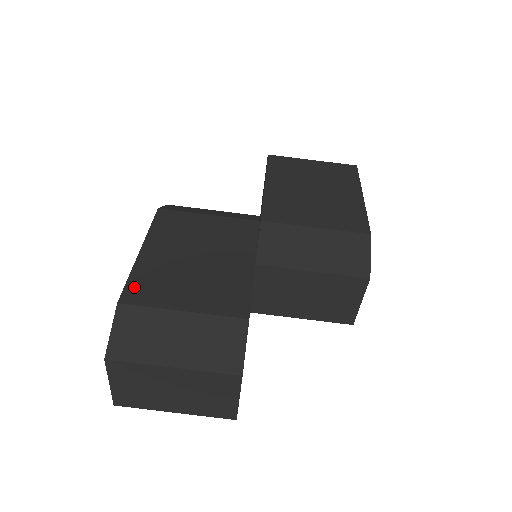
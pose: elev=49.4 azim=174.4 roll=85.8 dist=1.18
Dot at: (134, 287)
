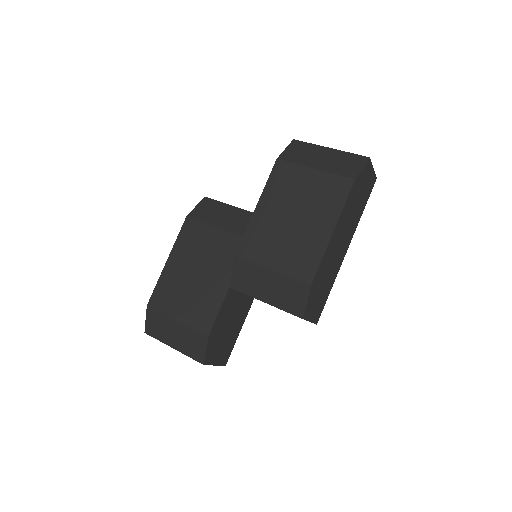
Dot at: (157, 294)
